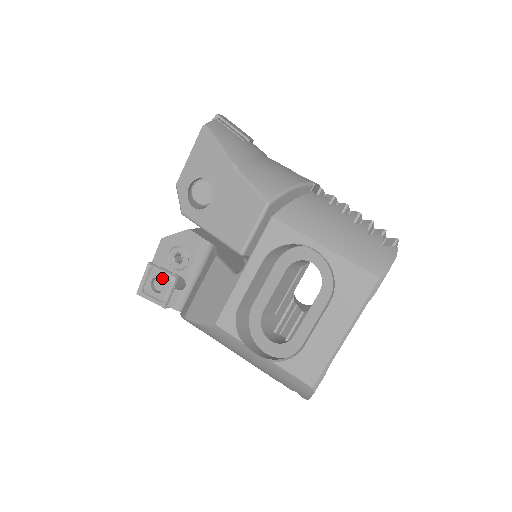
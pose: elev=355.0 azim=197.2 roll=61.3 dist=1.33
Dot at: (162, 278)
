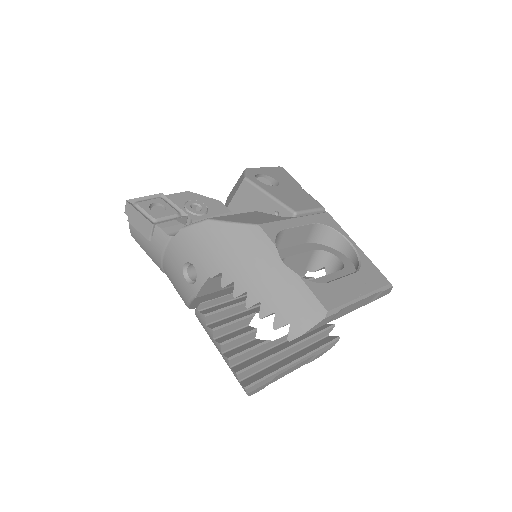
Dot at: (168, 207)
